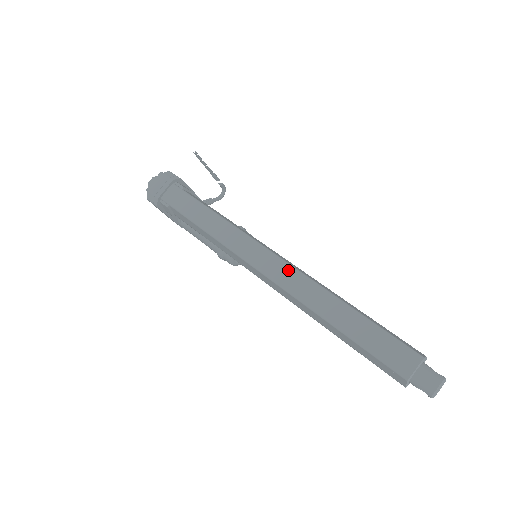
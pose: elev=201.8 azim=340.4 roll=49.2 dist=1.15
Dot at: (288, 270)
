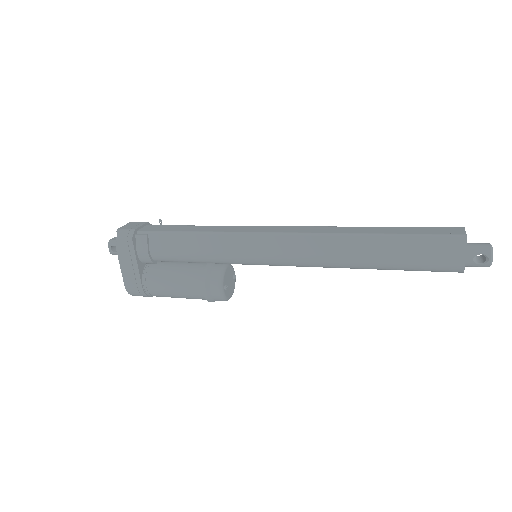
Dot at: (306, 227)
